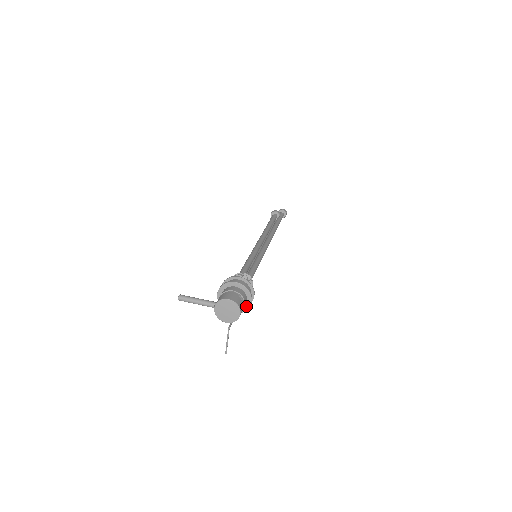
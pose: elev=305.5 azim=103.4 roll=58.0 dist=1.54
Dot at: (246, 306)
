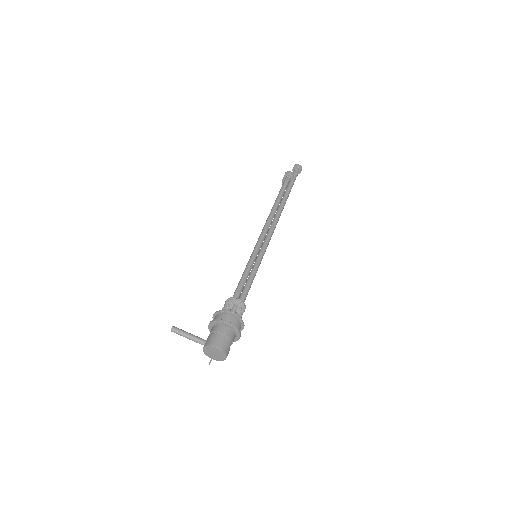
Dot at: (234, 340)
